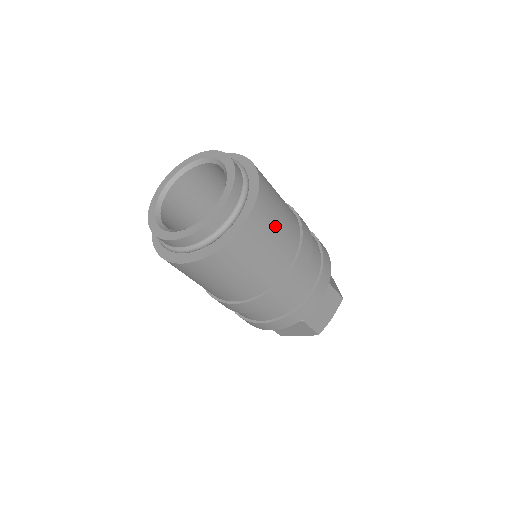
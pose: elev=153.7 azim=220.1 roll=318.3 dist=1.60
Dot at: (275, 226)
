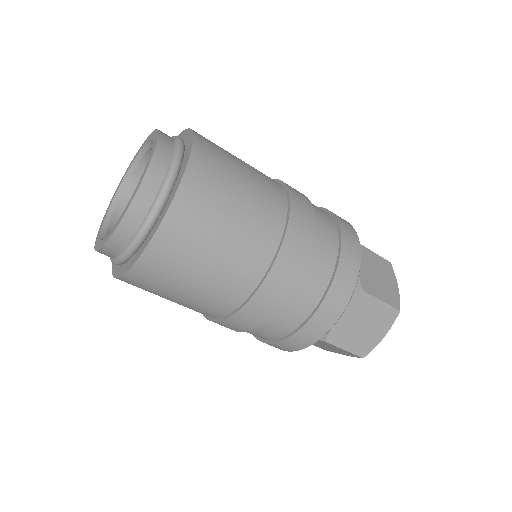
Dot at: (220, 227)
